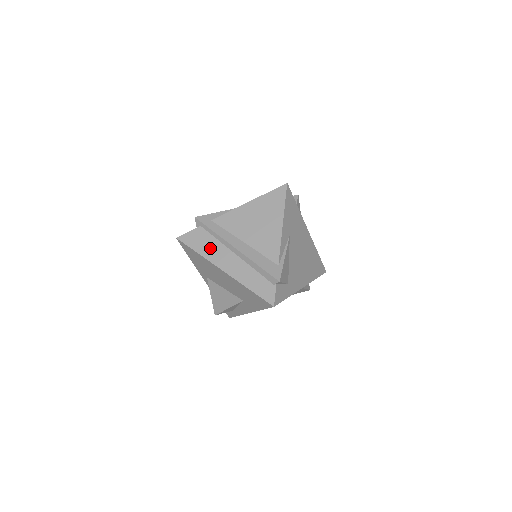
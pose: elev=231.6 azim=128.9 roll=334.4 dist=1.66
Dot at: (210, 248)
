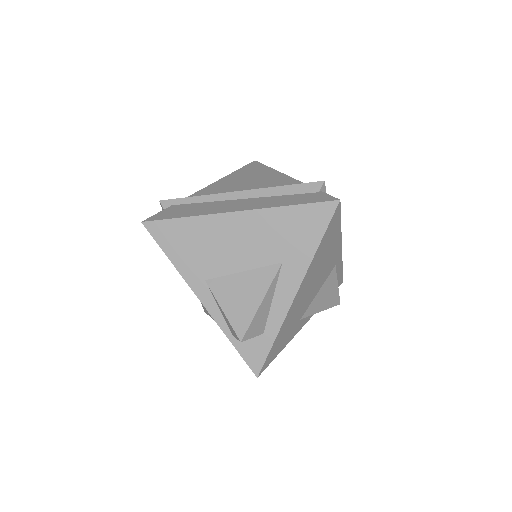
Dot at: (201, 208)
